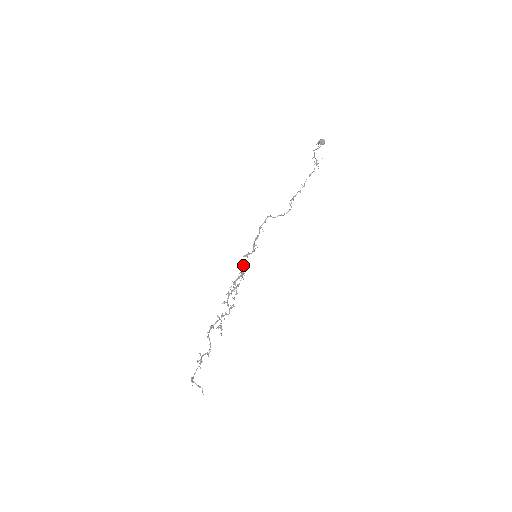
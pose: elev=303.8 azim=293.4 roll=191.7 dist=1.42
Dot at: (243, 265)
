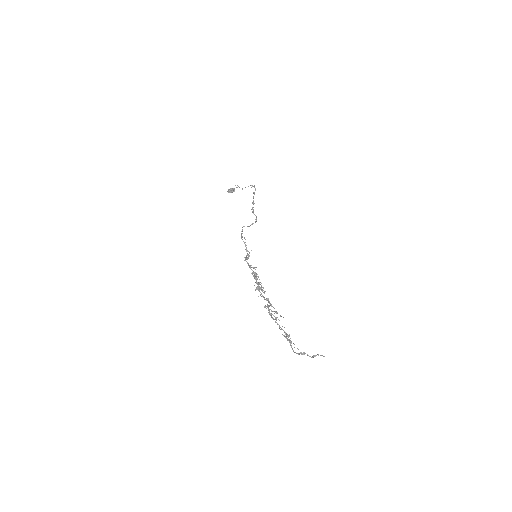
Dot at: (250, 266)
